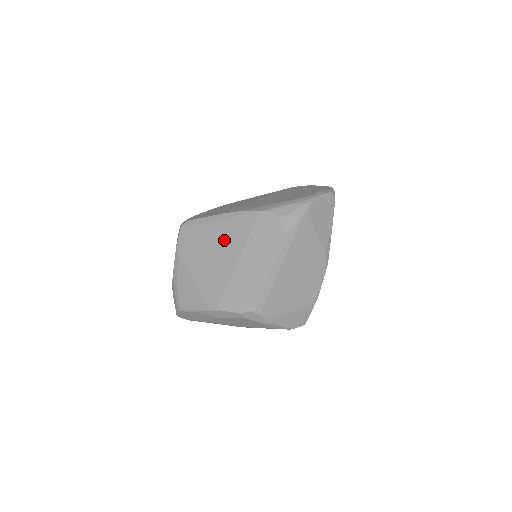
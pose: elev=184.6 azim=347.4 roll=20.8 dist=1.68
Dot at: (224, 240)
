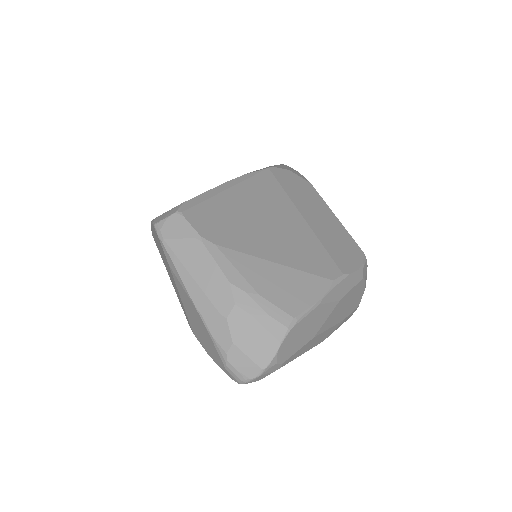
Dot at: (263, 204)
